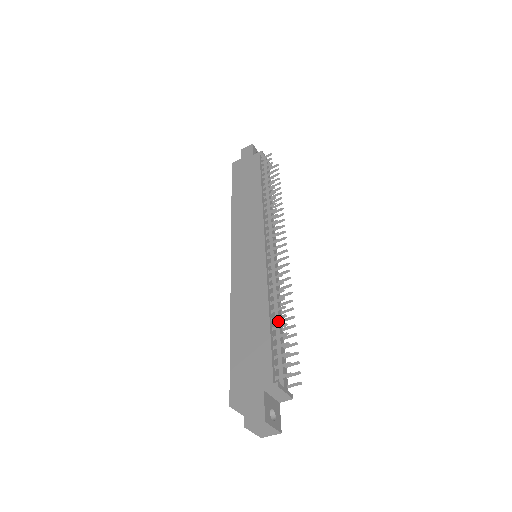
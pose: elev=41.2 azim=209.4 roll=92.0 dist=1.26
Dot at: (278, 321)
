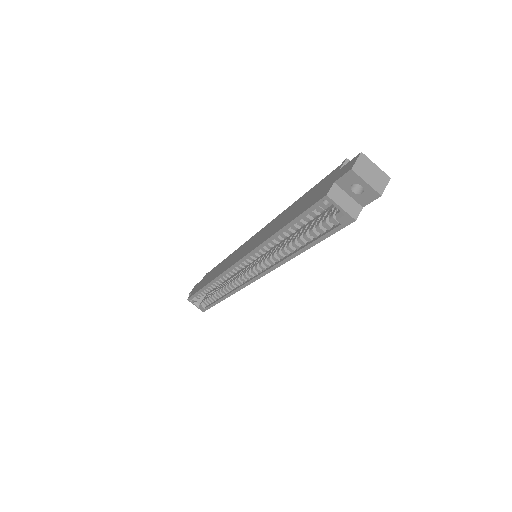
Dot at: occluded
